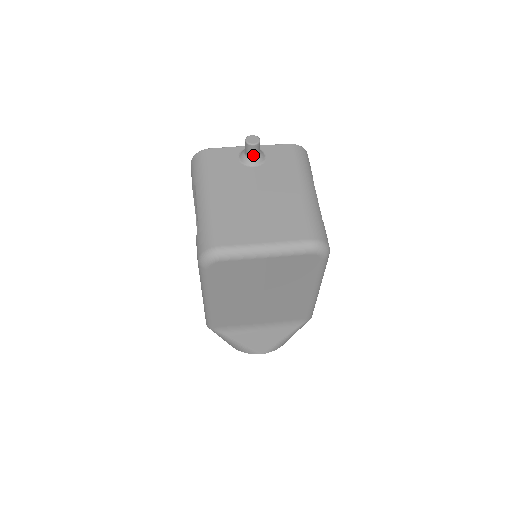
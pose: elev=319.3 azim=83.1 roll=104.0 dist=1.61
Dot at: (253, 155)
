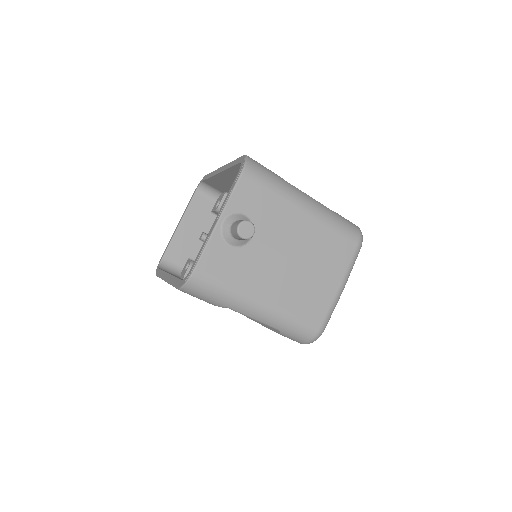
Dot at: occluded
